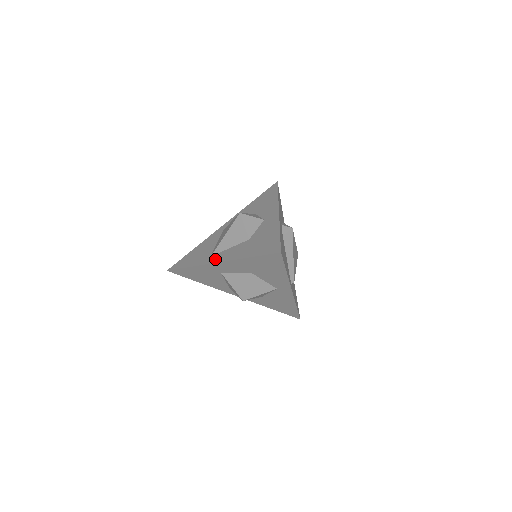
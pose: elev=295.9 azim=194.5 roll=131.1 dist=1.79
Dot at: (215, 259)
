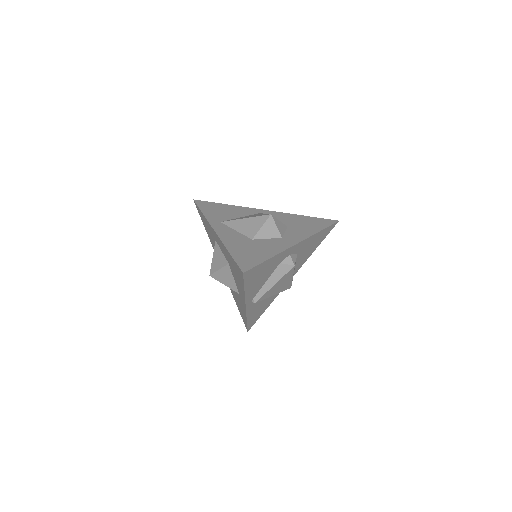
Dot at: (218, 227)
